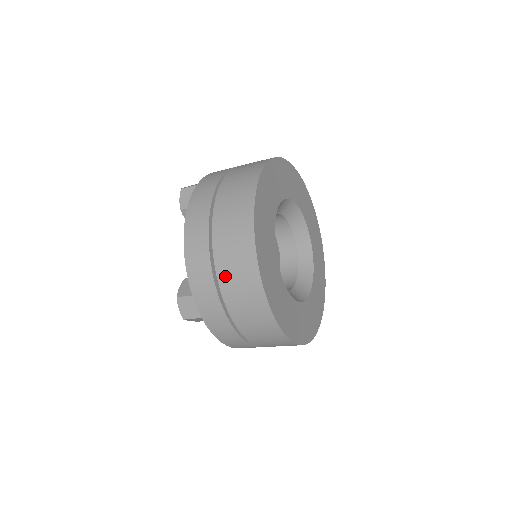
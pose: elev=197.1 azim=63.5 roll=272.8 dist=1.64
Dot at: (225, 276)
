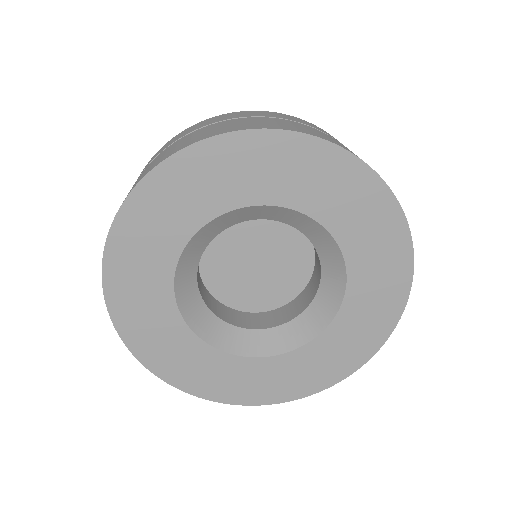
Dot at: occluded
